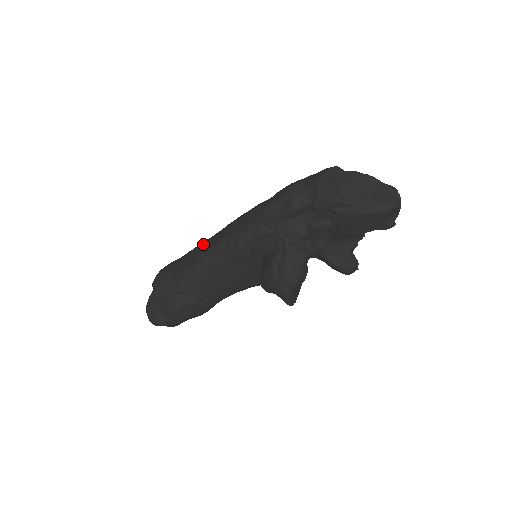
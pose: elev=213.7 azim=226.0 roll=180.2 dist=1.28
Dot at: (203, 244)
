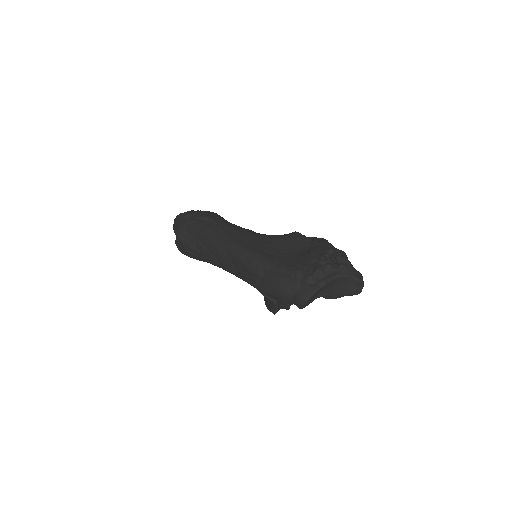
Dot at: (212, 247)
